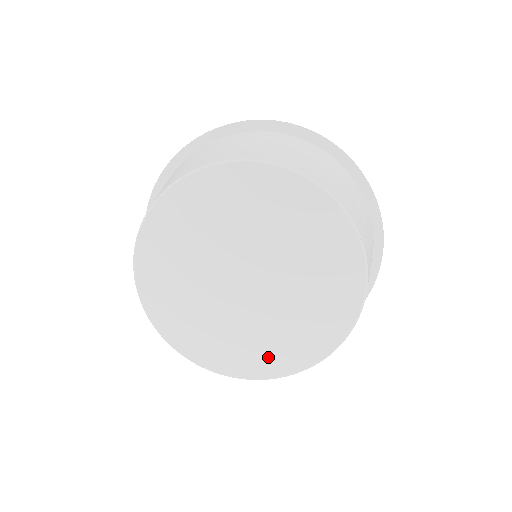
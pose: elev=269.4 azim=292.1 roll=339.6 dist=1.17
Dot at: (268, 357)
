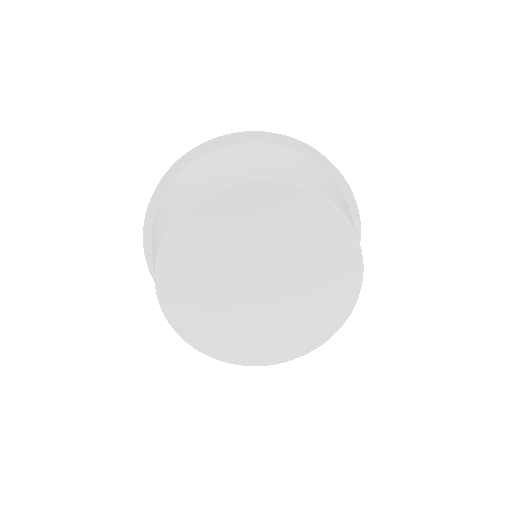
Dot at: (296, 338)
